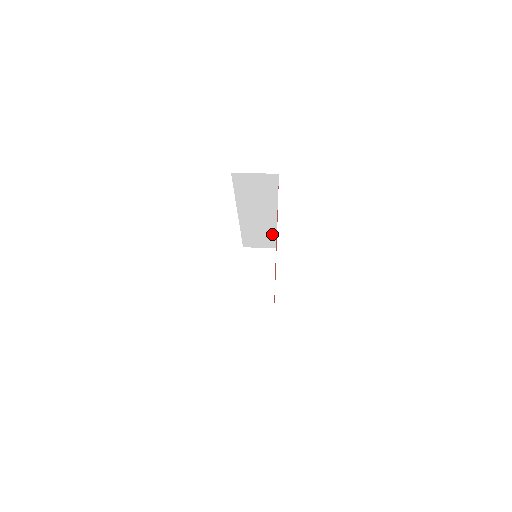
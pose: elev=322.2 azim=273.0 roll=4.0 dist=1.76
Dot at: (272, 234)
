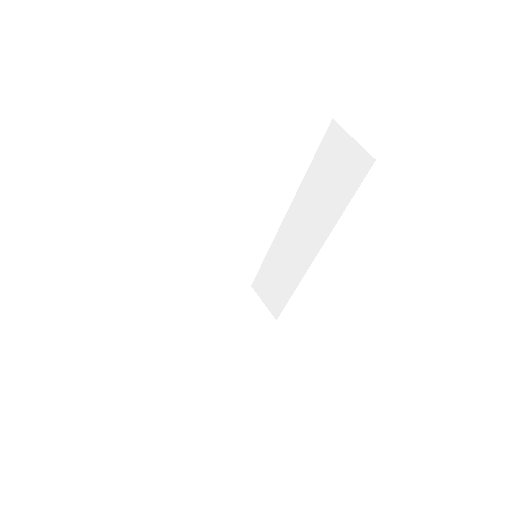
Dot at: (291, 287)
